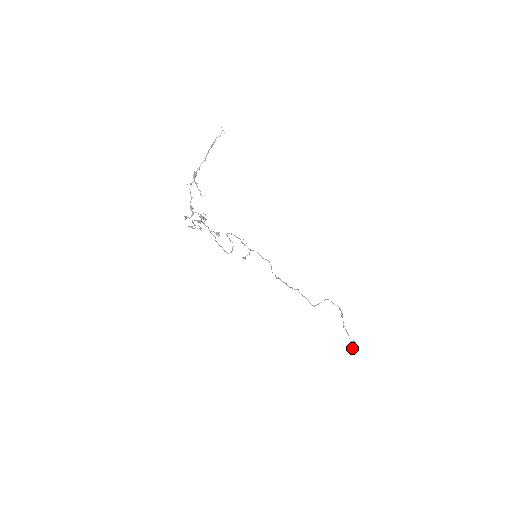
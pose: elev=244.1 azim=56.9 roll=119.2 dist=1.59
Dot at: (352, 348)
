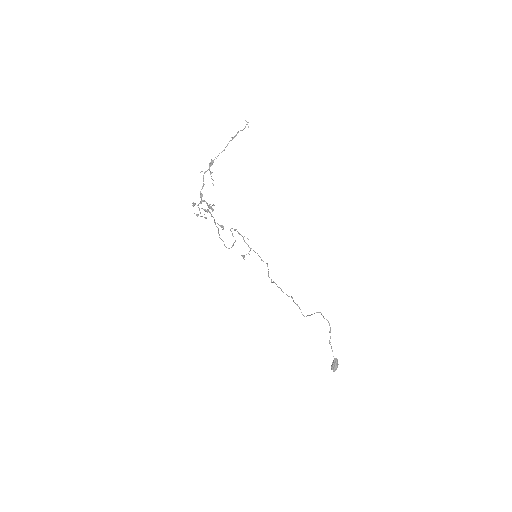
Dot at: (334, 365)
